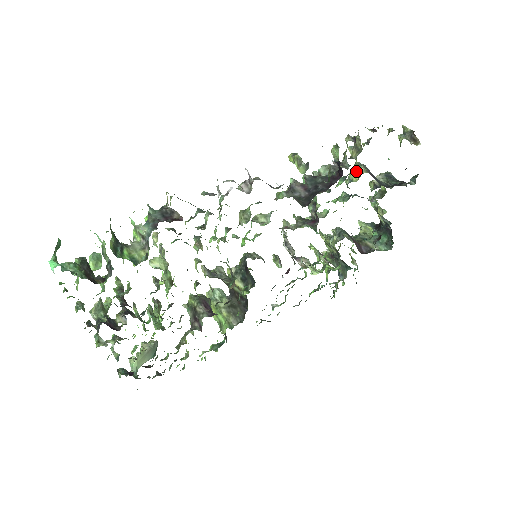
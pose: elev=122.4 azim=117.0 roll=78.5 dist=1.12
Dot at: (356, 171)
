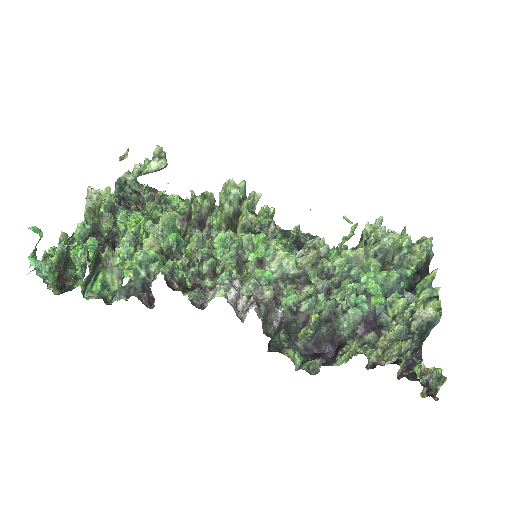
Dot at: (401, 312)
